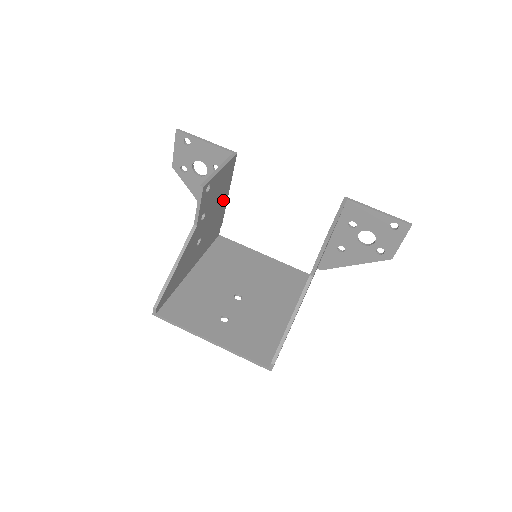
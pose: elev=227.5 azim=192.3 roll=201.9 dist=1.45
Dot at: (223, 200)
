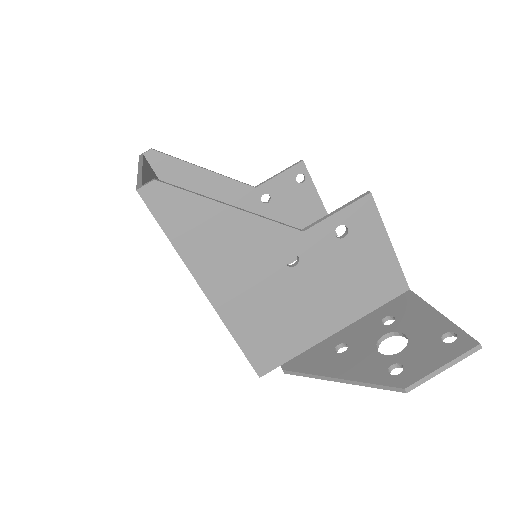
Dot at: occluded
